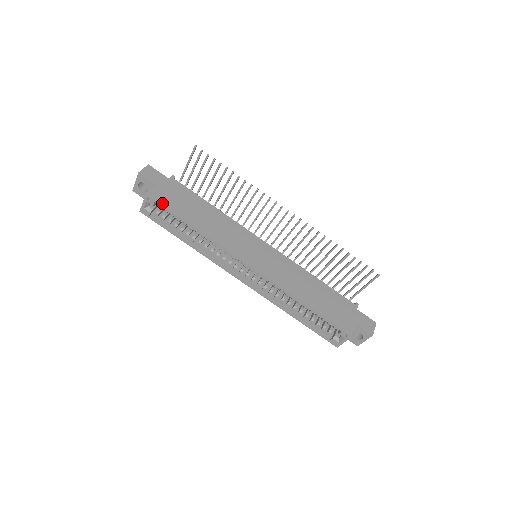
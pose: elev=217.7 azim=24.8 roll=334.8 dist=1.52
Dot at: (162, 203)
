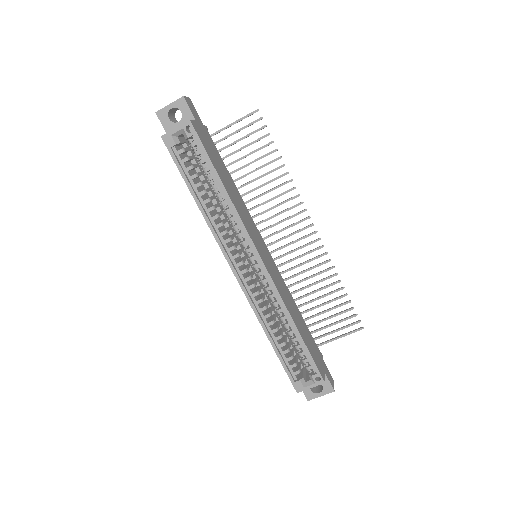
Dot at: (202, 141)
